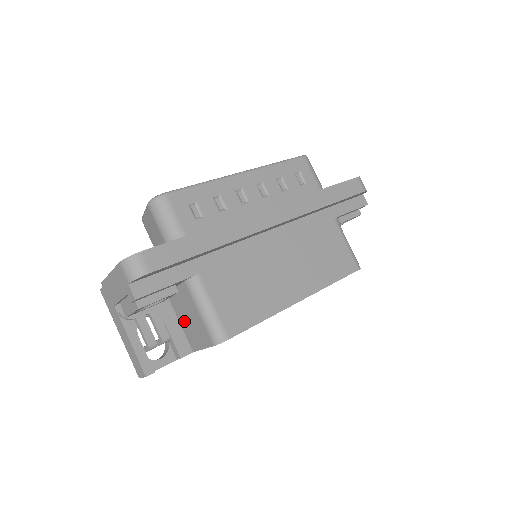
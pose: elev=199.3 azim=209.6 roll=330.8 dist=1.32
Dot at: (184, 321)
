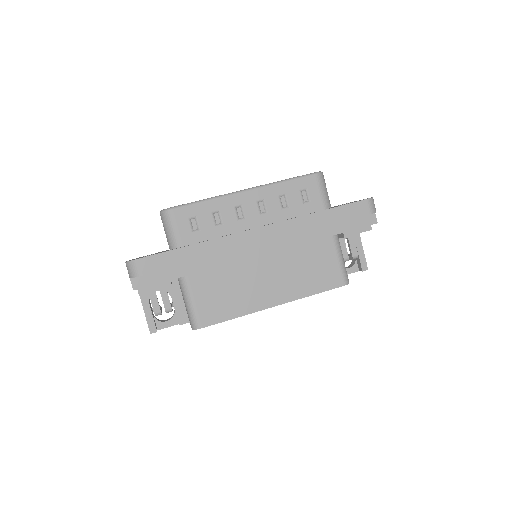
Dot at: occluded
